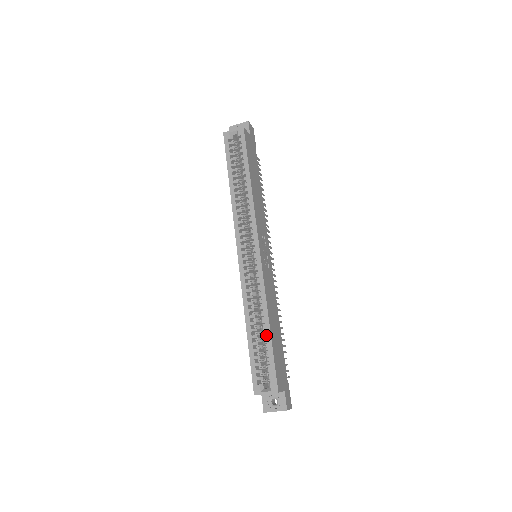
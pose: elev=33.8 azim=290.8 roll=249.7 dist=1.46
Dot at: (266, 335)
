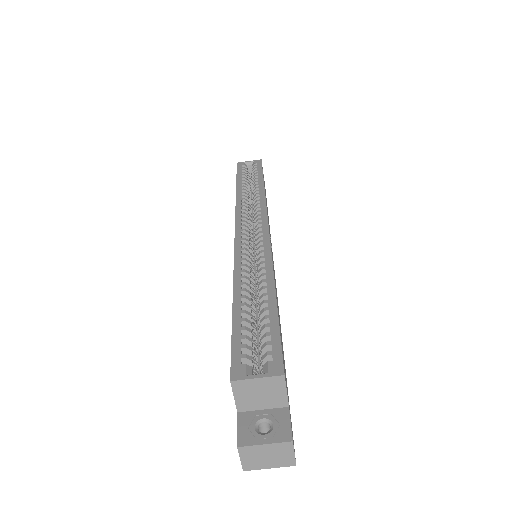
Dot at: (268, 301)
